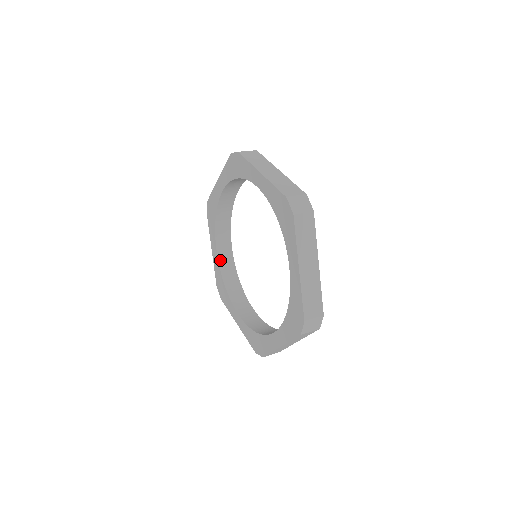
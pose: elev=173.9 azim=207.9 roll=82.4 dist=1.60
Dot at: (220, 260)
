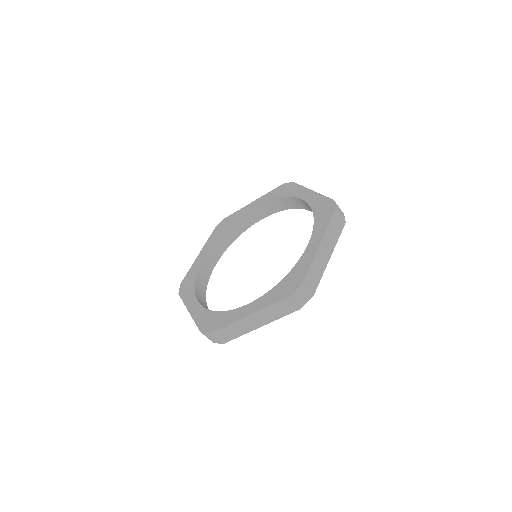
Dot at: (203, 262)
